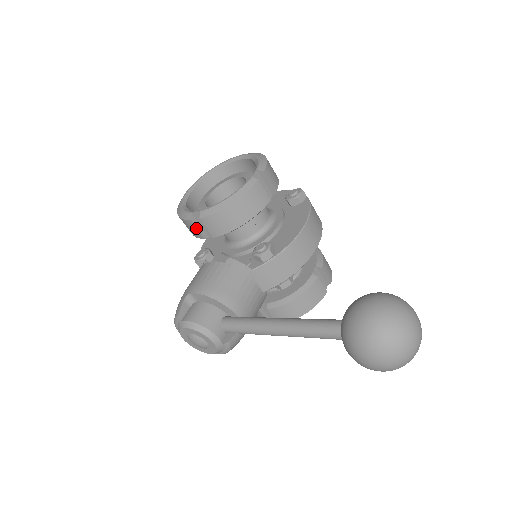
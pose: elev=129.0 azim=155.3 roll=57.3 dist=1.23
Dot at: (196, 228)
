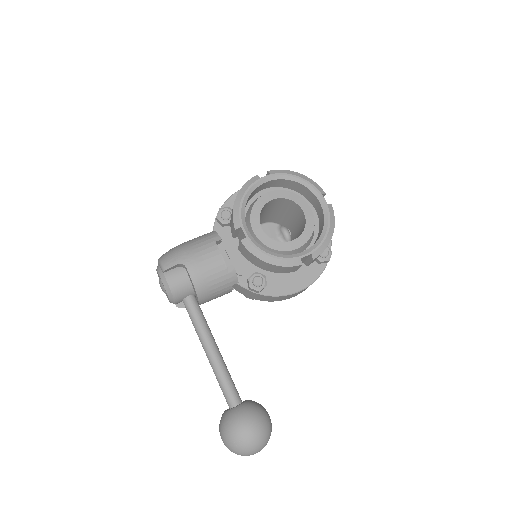
Dot at: (234, 232)
